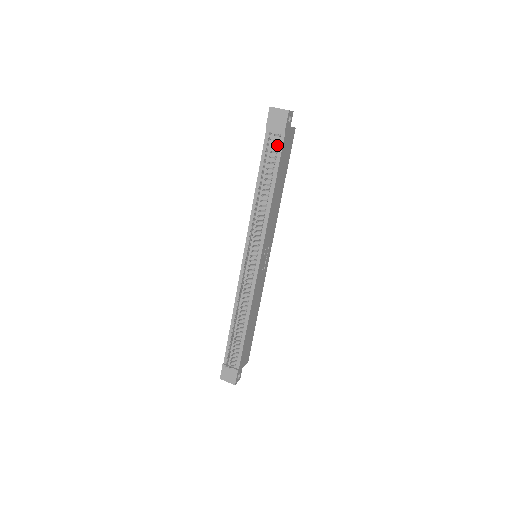
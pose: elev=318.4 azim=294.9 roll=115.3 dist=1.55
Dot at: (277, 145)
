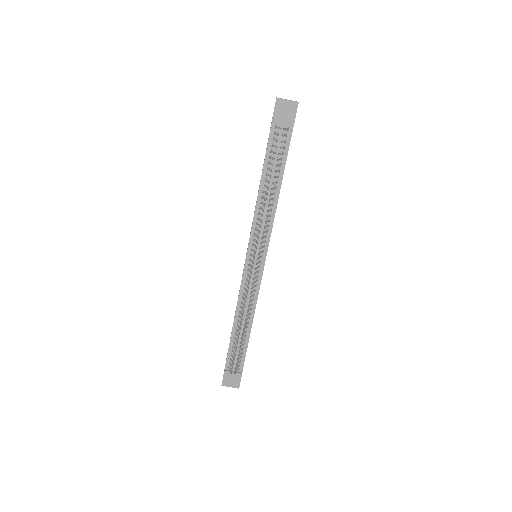
Dot at: (284, 140)
